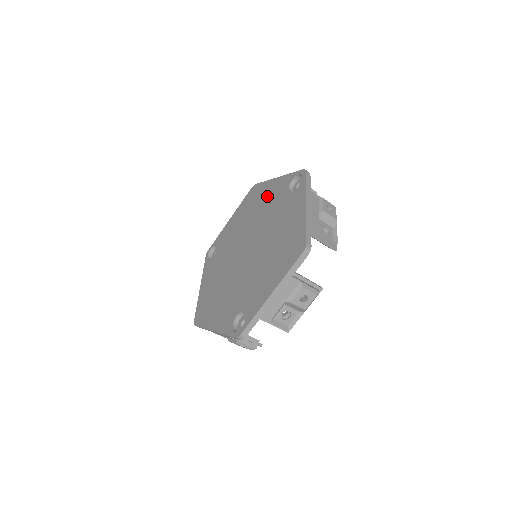
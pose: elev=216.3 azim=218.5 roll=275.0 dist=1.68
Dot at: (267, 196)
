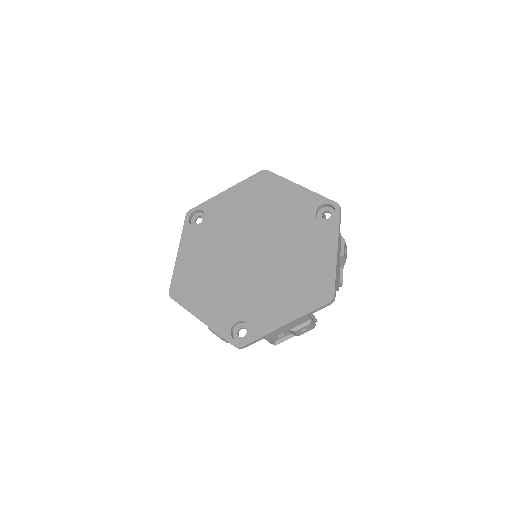
Dot at: (285, 200)
